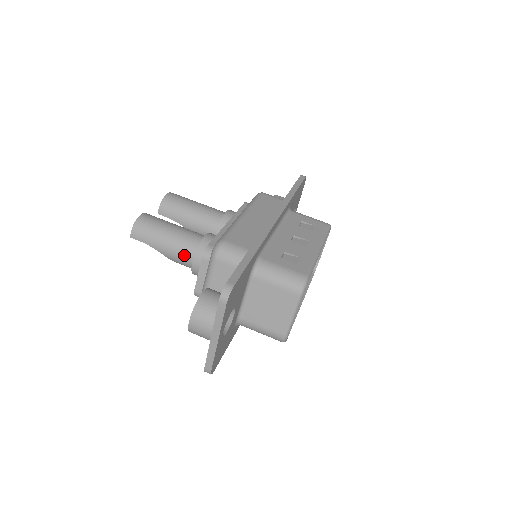
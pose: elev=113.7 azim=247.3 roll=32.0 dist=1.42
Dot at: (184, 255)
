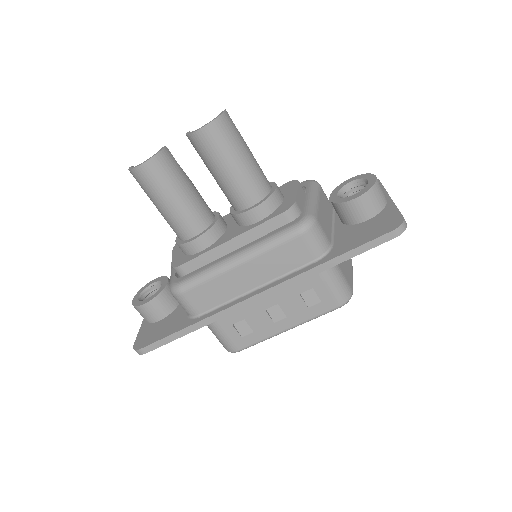
Dot at: occluded
